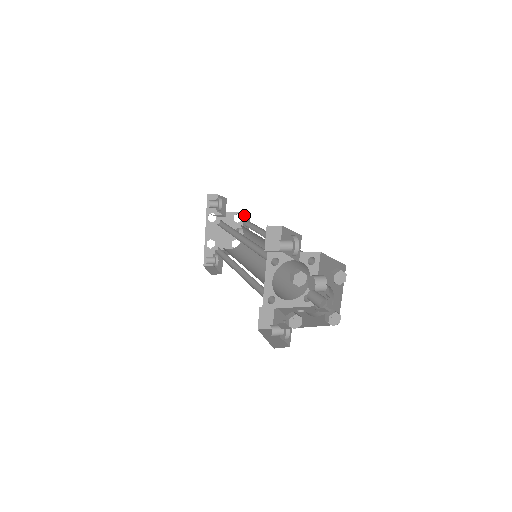
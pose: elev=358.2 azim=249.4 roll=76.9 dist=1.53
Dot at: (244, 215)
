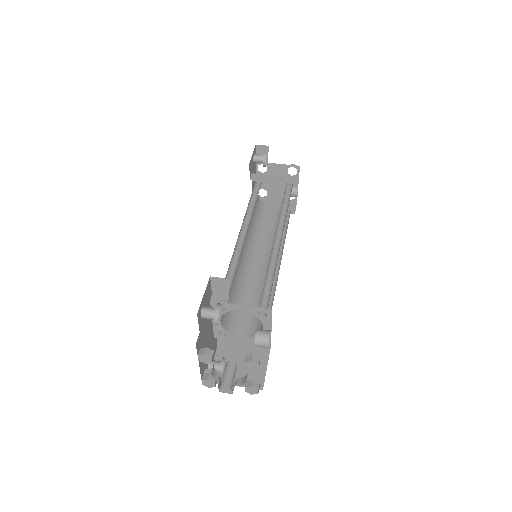
Dot at: (299, 169)
